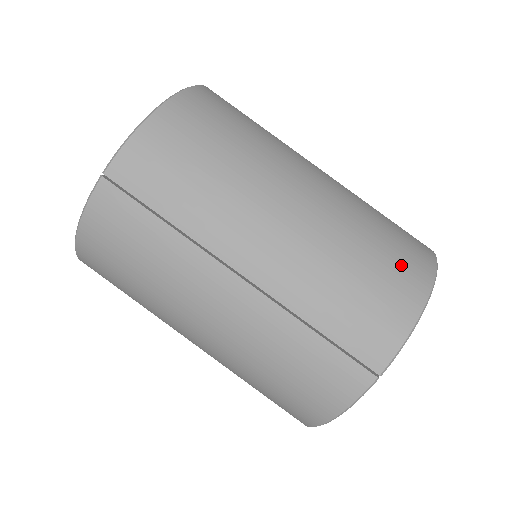
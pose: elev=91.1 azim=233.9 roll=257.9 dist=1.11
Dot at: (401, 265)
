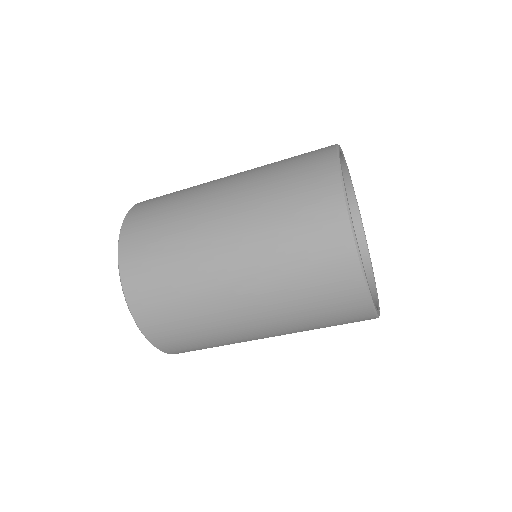
Dot at: (342, 310)
